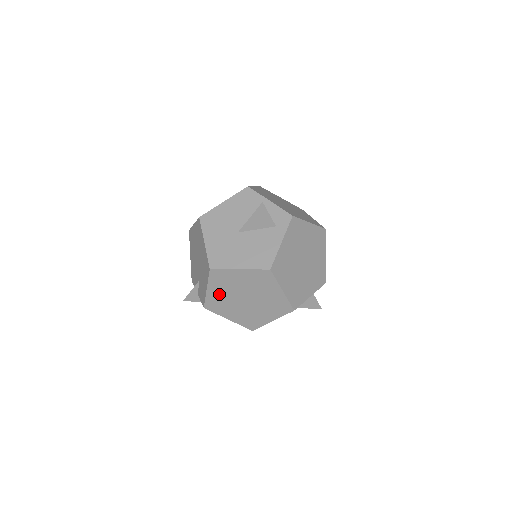
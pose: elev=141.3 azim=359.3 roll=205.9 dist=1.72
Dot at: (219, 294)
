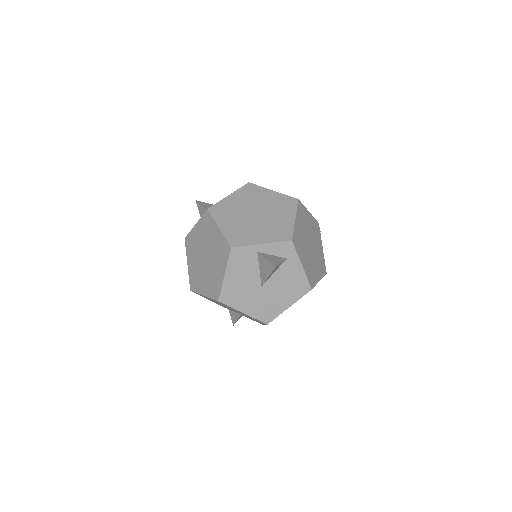
Dot at: occluded
